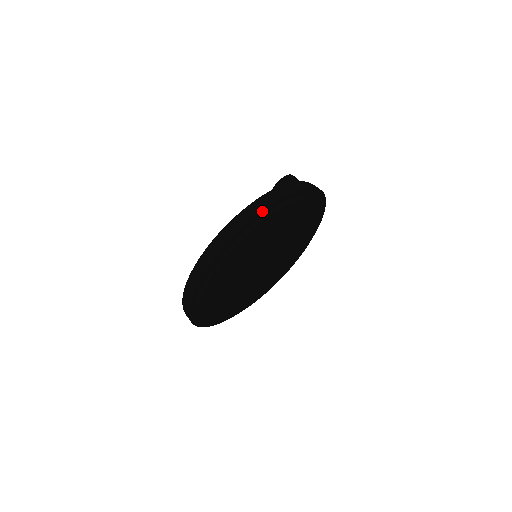
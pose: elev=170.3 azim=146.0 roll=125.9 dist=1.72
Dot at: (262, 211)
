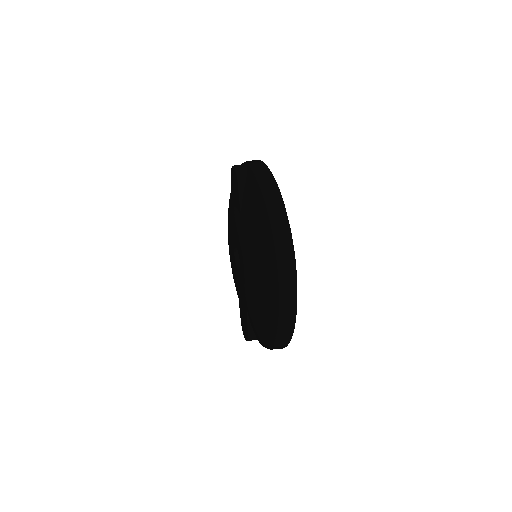
Dot at: (281, 196)
